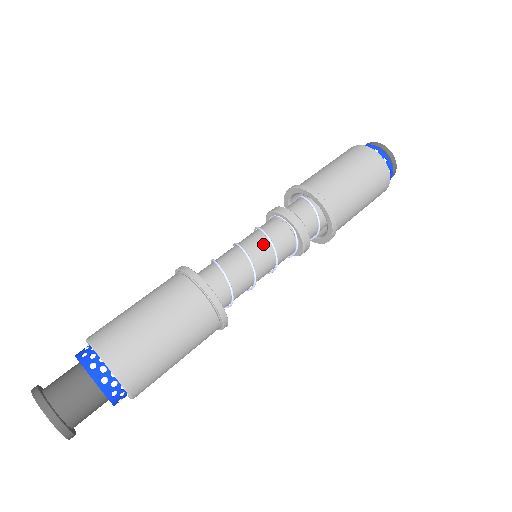
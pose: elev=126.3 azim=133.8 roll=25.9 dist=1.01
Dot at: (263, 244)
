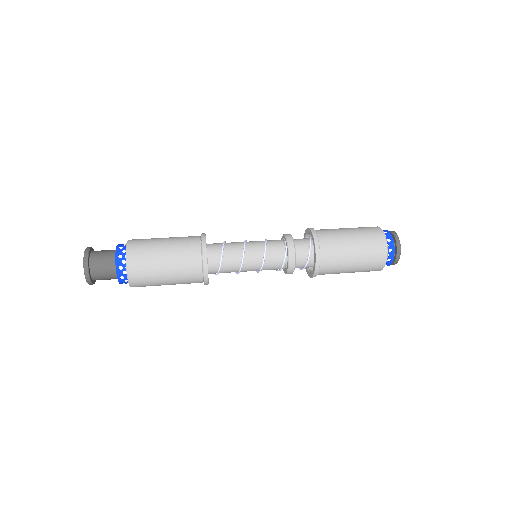
Dot at: (260, 245)
